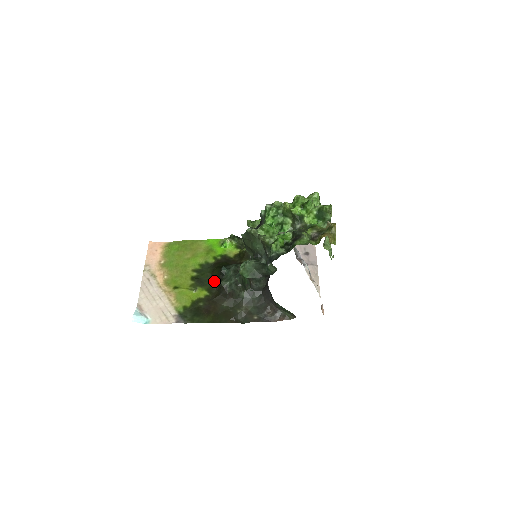
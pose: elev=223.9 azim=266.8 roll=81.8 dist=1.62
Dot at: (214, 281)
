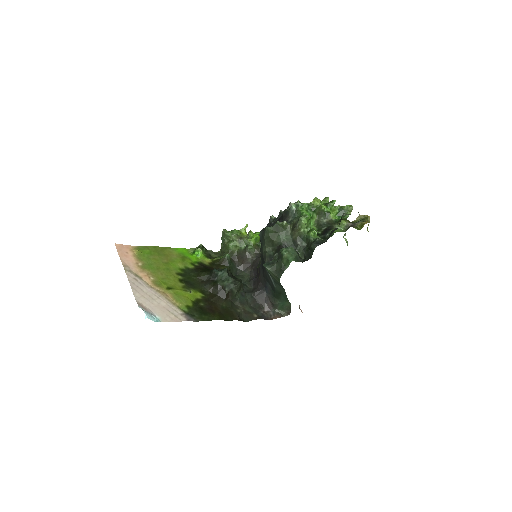
Dot at: (204, 284)
